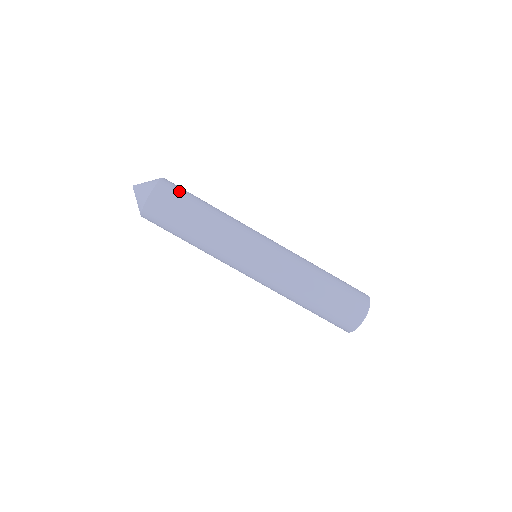
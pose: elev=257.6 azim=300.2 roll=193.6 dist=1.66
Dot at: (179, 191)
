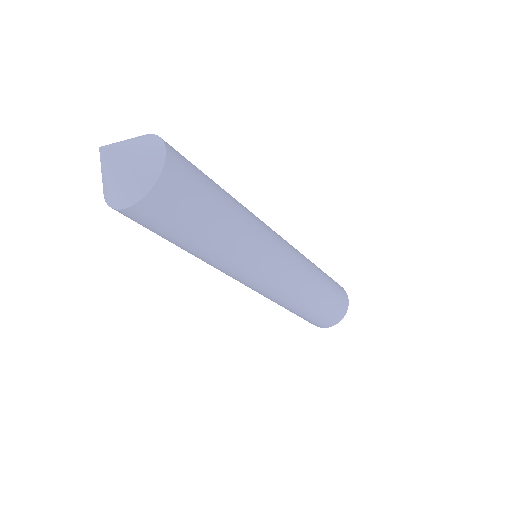
Dot at: (178, 212)
